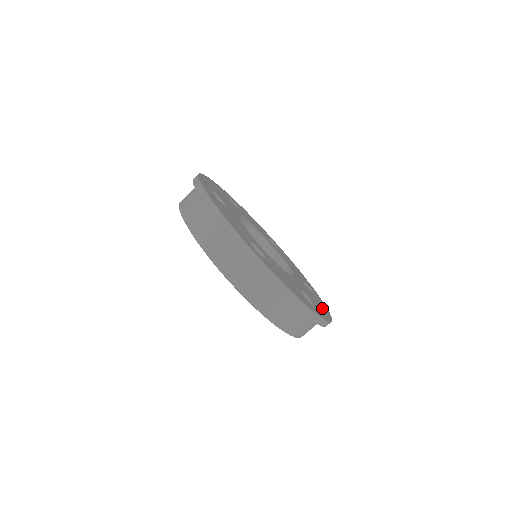
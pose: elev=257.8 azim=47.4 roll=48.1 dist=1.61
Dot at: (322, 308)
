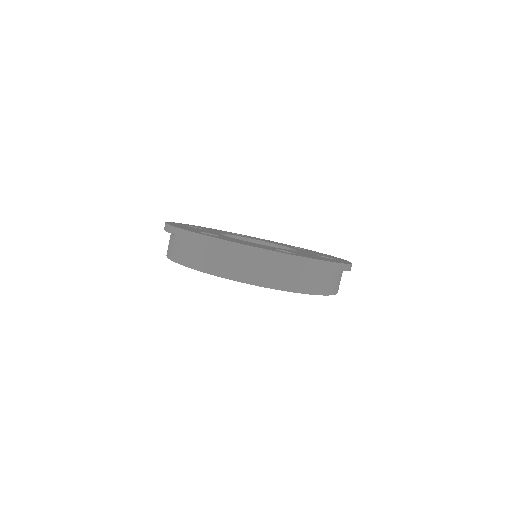
Dot at: occluded
